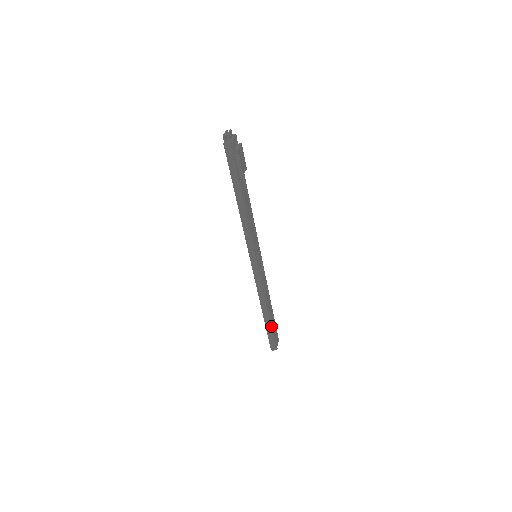
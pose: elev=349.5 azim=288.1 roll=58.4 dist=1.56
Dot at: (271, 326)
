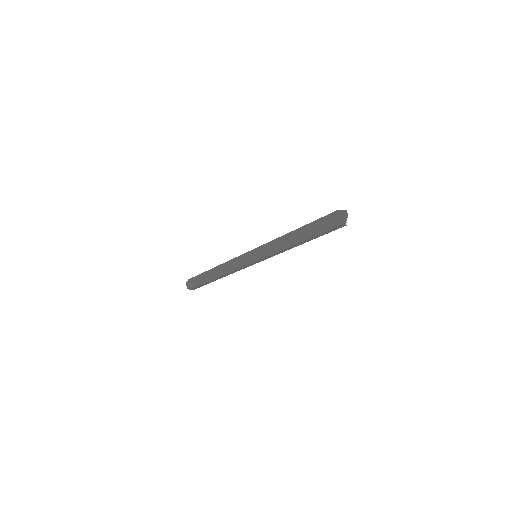
Dot at: (210, 282)
